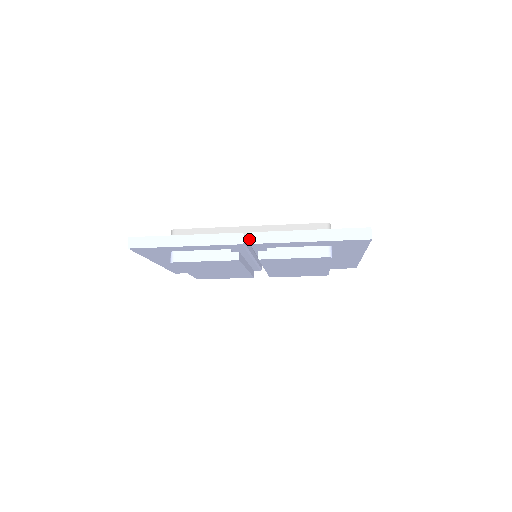
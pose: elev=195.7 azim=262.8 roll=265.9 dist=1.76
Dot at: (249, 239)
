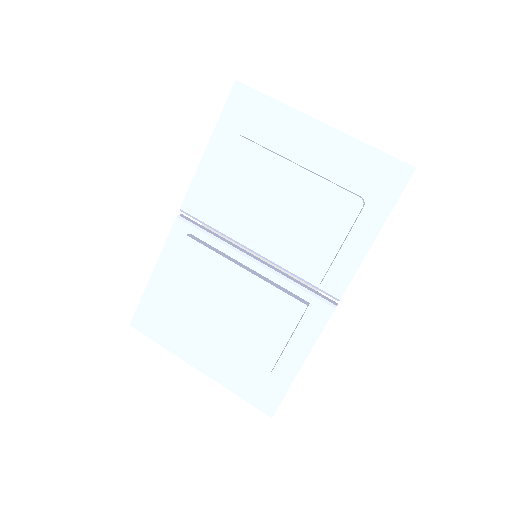
Dot at: (182, 209)
